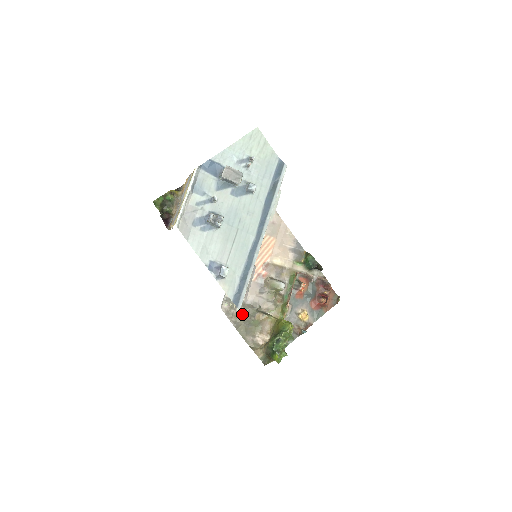
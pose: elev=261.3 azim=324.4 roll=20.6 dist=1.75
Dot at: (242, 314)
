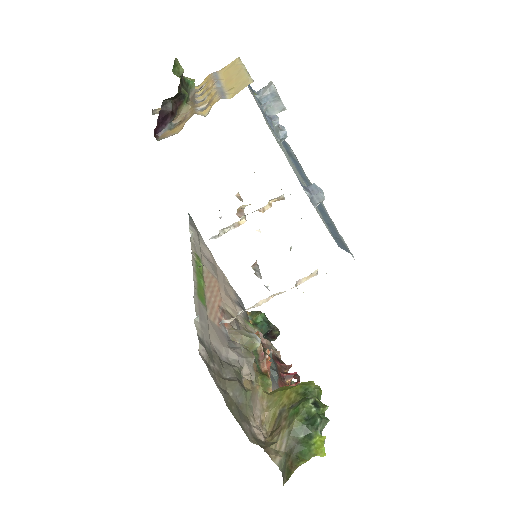
Dot at: (224, 376)
